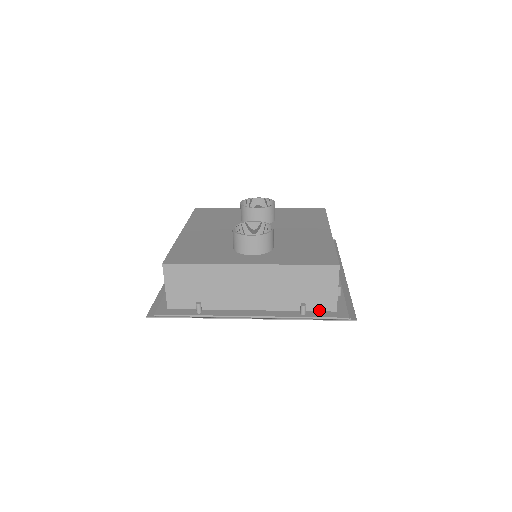
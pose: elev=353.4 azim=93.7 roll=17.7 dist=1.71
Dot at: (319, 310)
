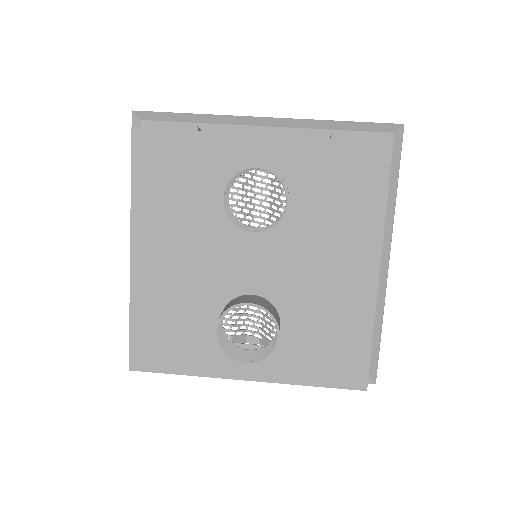
Dot at: occluded
